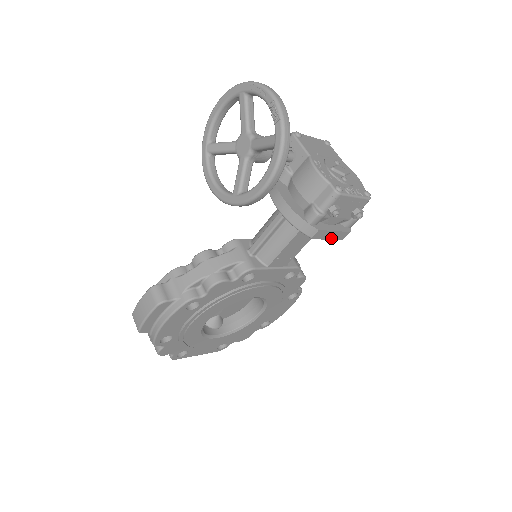
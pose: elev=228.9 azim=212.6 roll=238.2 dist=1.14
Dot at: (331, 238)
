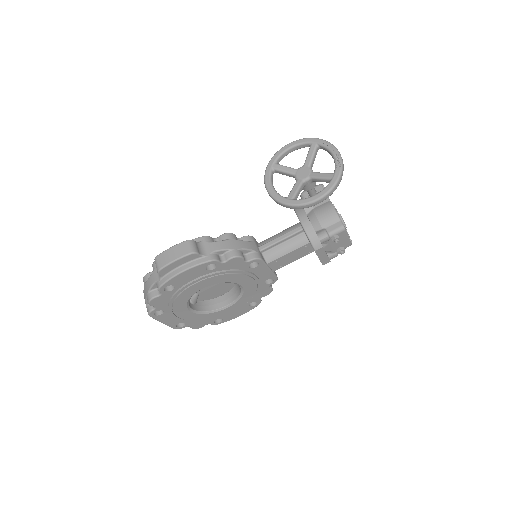
Dot at: (321, 259)
